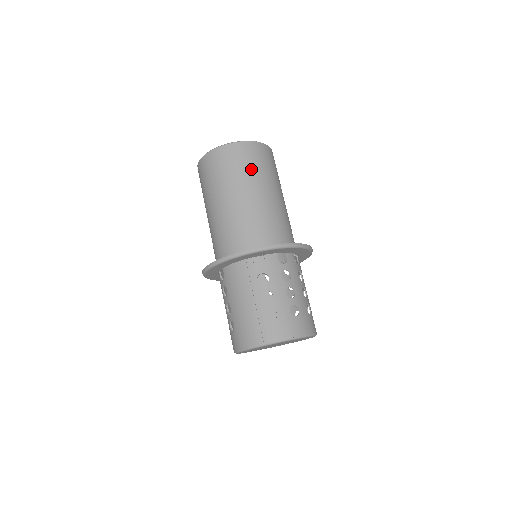
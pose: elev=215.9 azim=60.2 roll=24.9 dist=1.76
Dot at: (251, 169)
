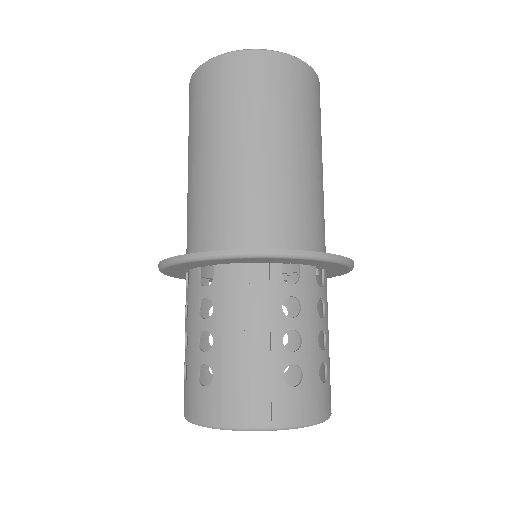
Dot at: (304, 111)
